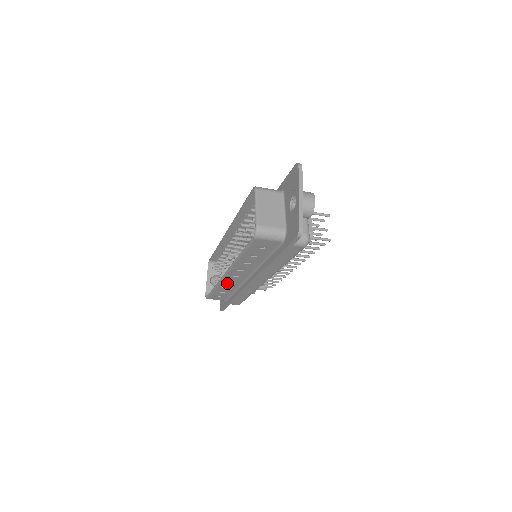
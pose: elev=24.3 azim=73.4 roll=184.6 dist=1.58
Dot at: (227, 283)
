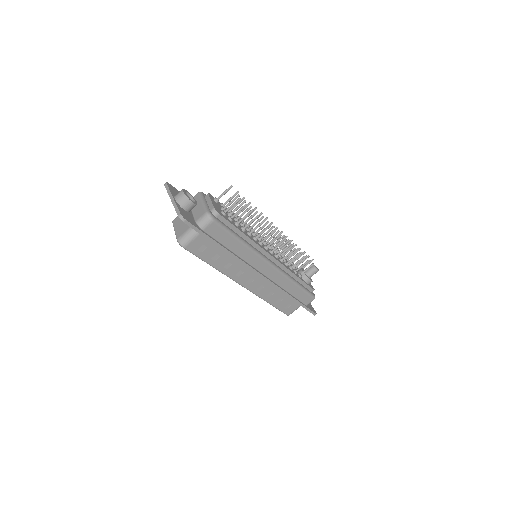
Dot at: (262, 291)
